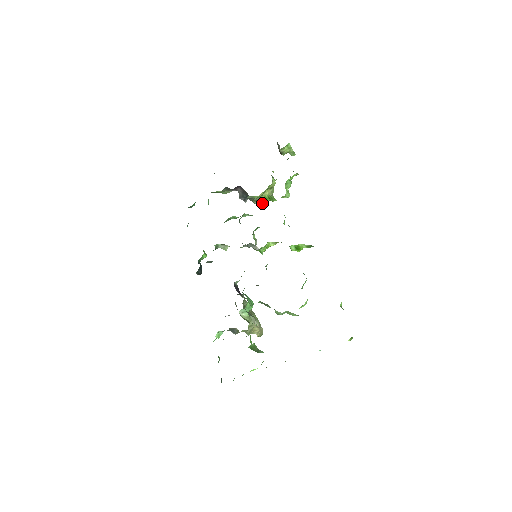
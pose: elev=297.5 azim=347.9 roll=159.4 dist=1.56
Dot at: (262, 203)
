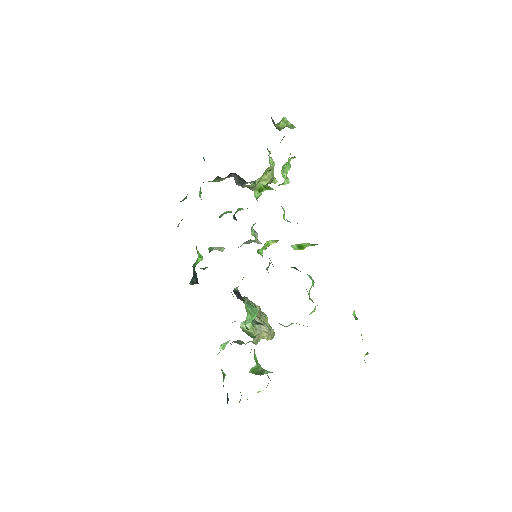
Dot at: (258, 194)
